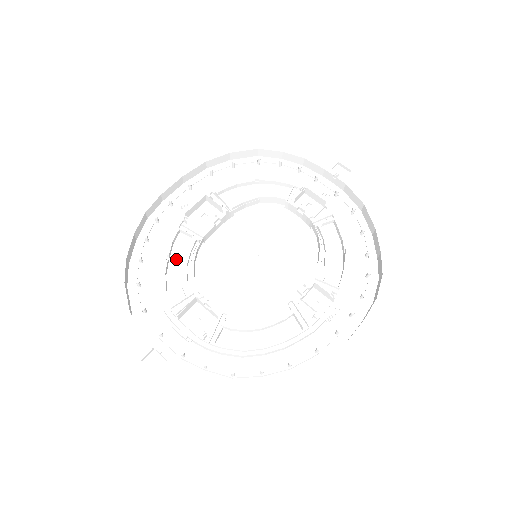
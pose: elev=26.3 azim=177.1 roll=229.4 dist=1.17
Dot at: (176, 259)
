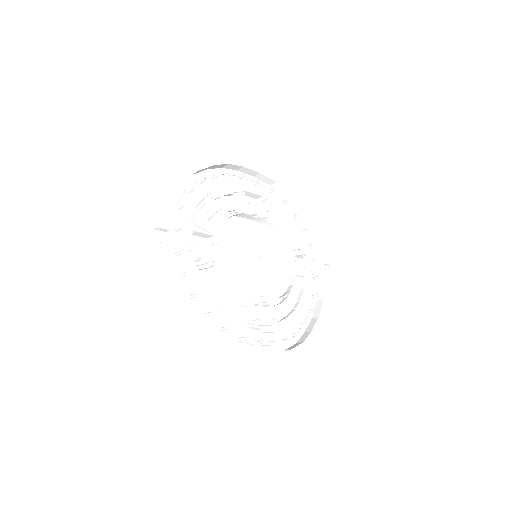
Dot at: (217, 205)
